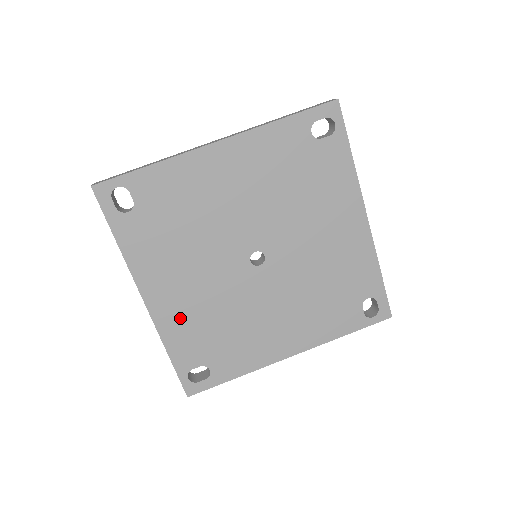
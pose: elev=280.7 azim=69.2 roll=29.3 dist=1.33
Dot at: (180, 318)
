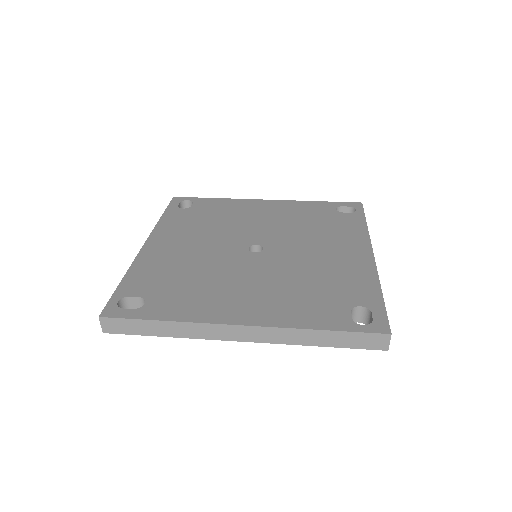
Dot at: (160, 261)
